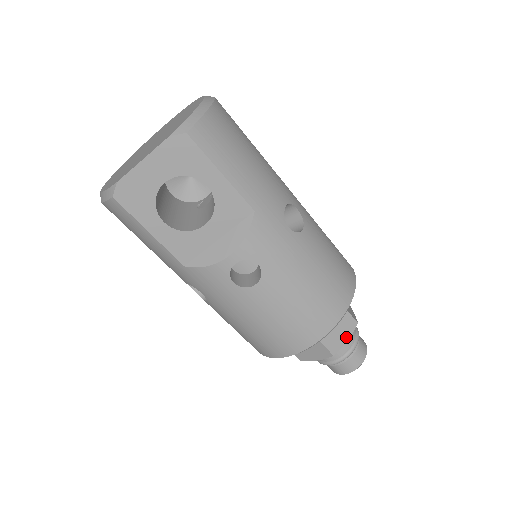
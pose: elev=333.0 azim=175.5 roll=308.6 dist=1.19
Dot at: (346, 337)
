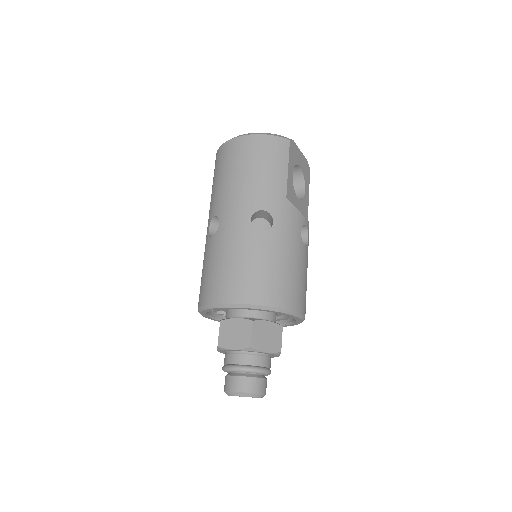
Dot at: occluded
